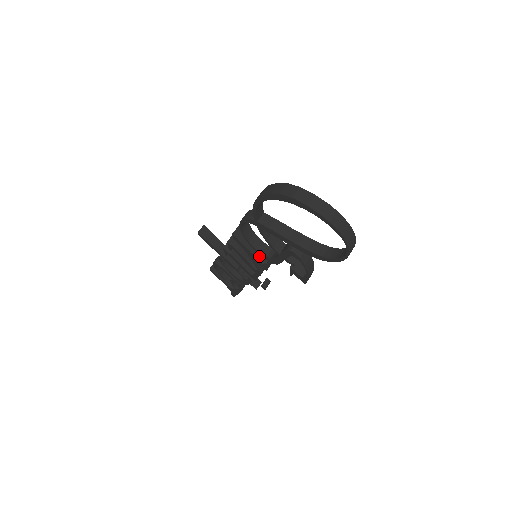
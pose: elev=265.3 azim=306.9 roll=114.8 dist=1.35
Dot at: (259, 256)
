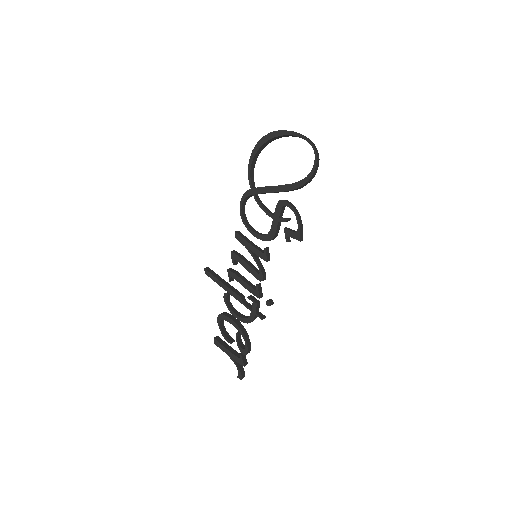
Dot at: (258, 249)
